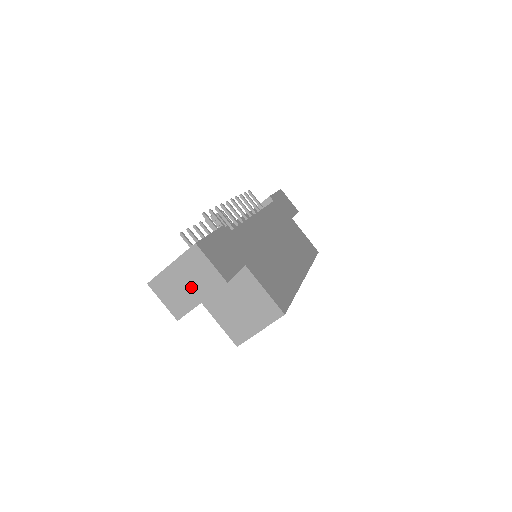
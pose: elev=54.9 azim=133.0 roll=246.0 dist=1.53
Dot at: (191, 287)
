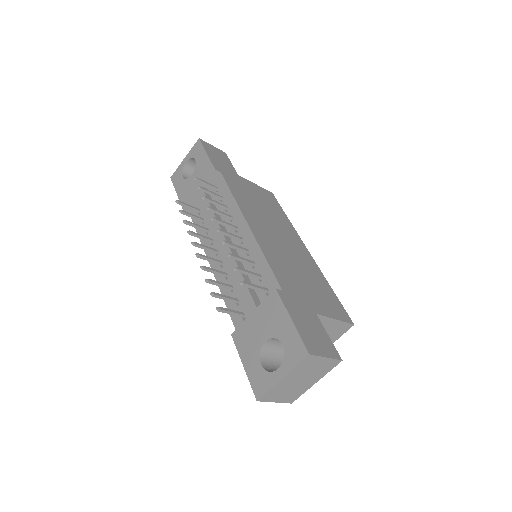
Dot at: (305, 380)
